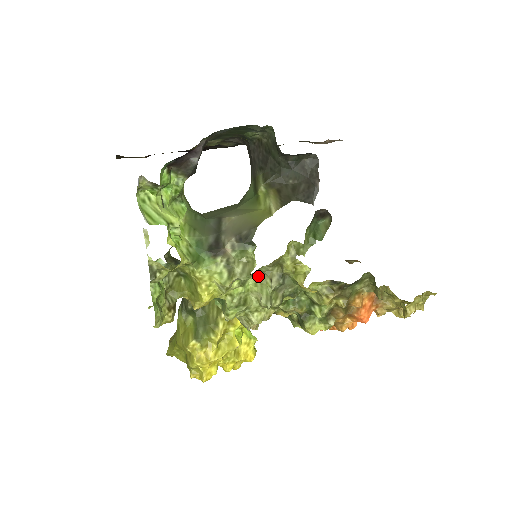
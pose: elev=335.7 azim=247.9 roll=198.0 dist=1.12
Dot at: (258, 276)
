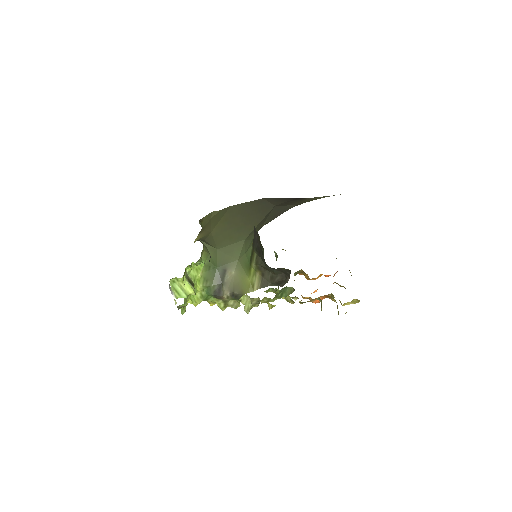
Dot at: (246, 295)
